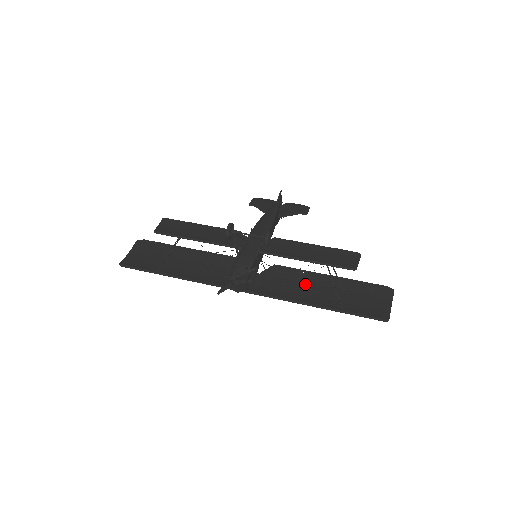
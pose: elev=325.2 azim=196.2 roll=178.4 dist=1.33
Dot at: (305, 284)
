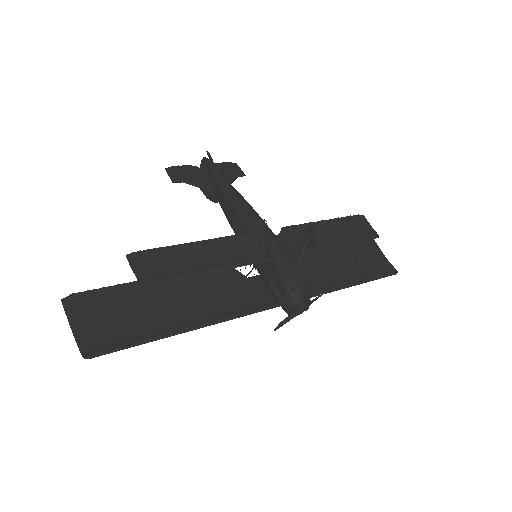
Dot at: (310, 266)
